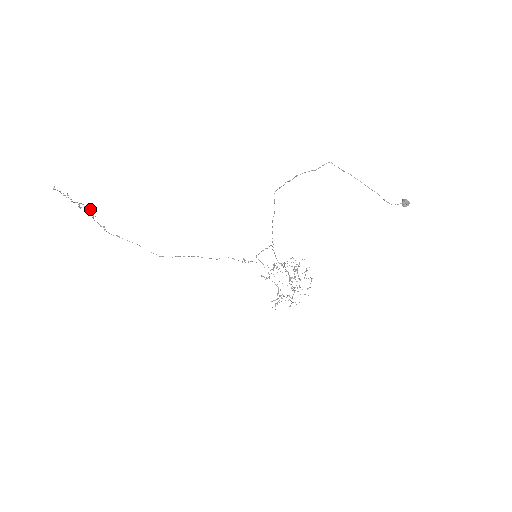
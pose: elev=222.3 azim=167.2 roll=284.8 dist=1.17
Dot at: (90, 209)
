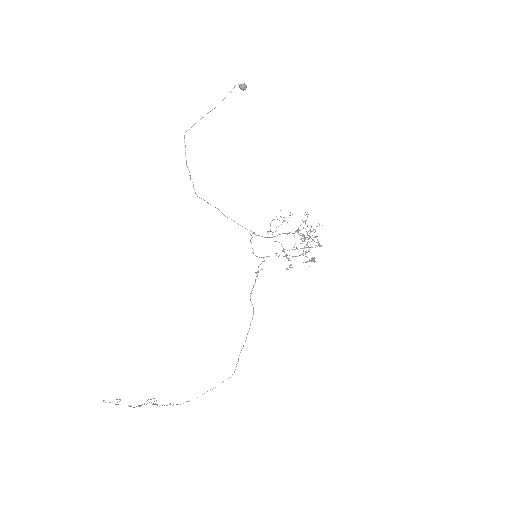
Dot at: (151, 402)
